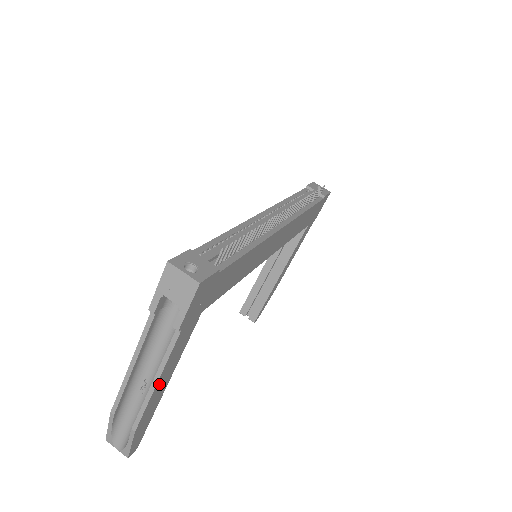
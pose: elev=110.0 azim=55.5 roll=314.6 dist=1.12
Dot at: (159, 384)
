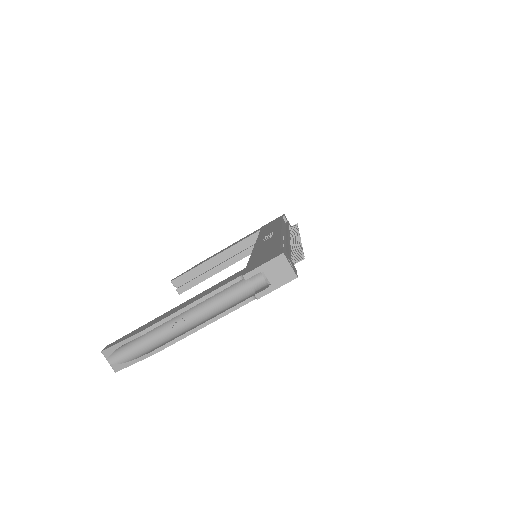
Dot at: (201, 327)
